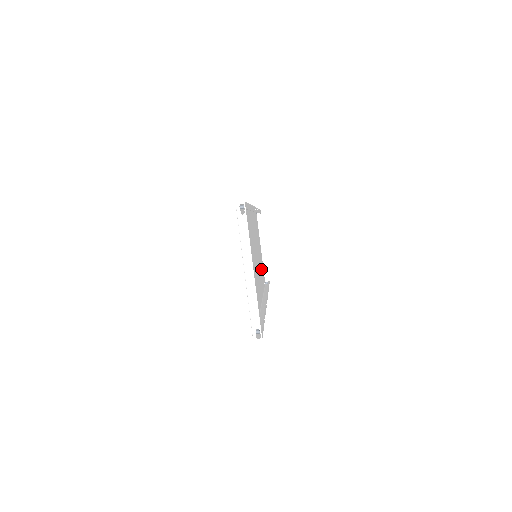
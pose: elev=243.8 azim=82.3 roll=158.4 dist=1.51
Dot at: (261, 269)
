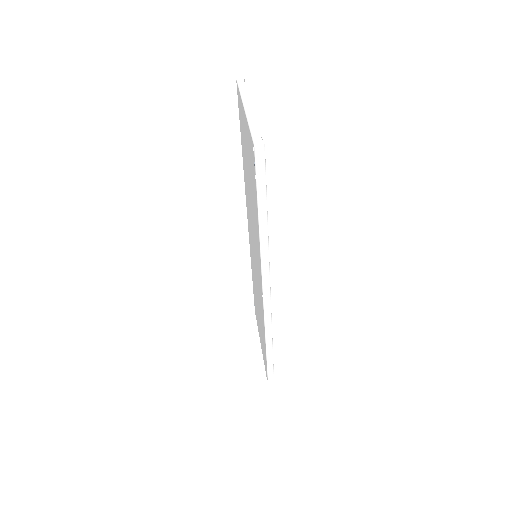
Dot at: (262, 334)
